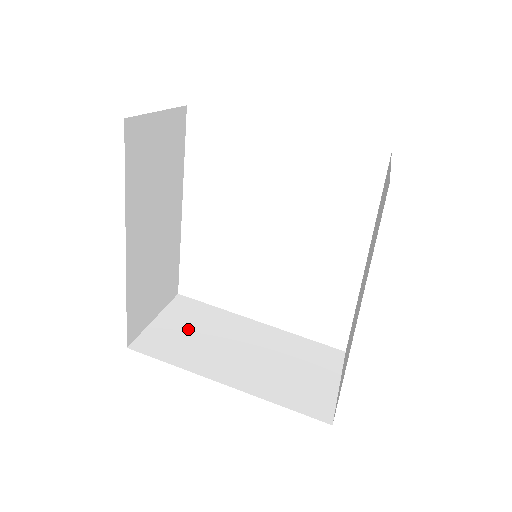
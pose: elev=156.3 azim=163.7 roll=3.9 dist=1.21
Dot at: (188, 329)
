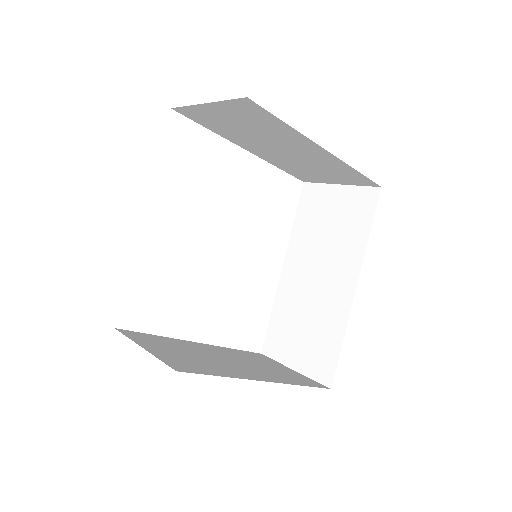
Dot at: (178, 352)
